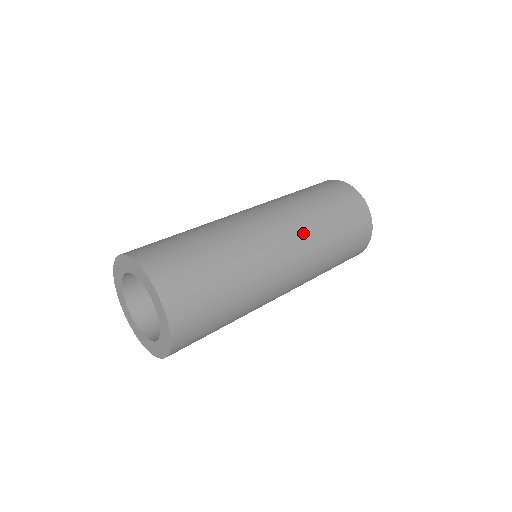
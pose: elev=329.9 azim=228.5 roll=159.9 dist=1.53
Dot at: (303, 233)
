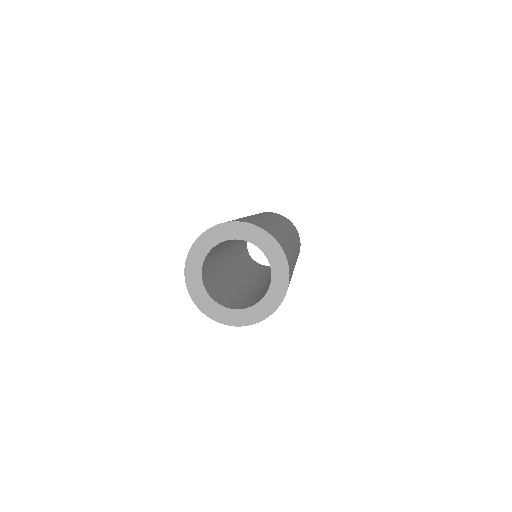
Dot at: occluded
